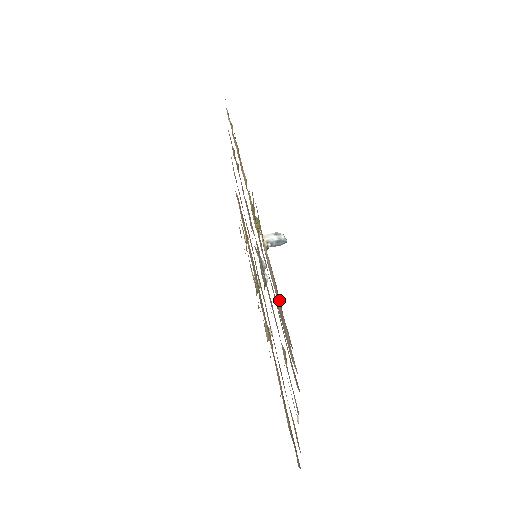
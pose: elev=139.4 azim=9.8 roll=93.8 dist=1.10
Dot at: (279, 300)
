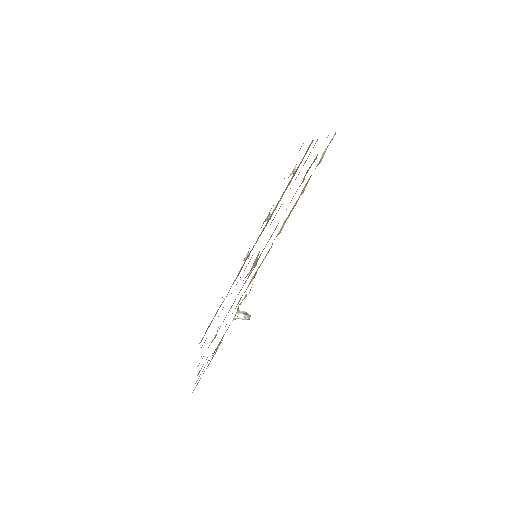
Dot at: occluded
